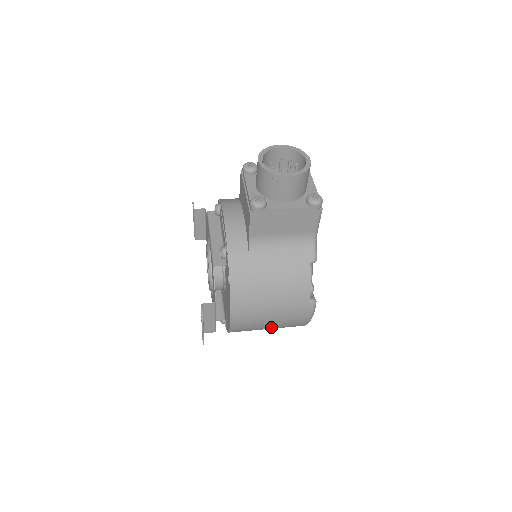
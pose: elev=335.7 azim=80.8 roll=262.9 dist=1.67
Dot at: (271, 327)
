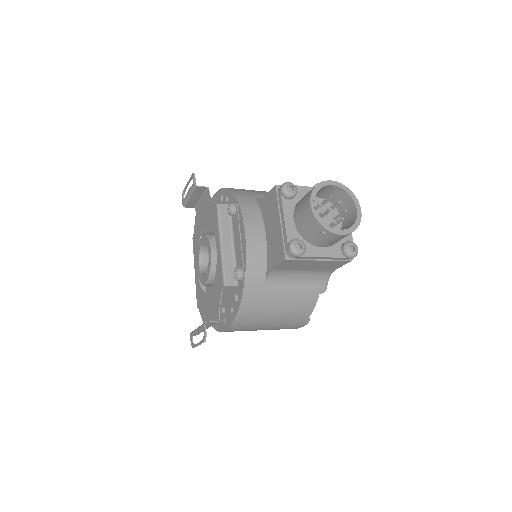
Dot at: occluded
